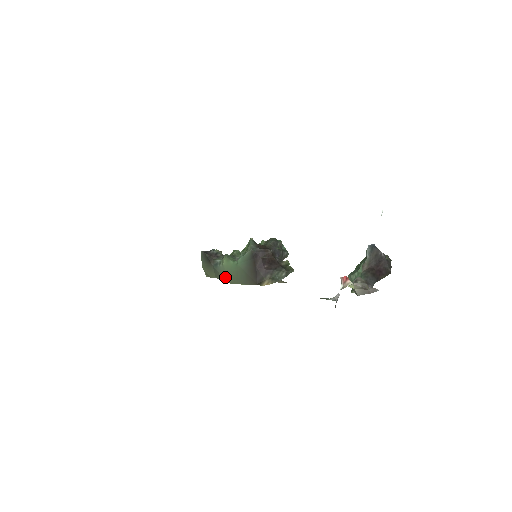
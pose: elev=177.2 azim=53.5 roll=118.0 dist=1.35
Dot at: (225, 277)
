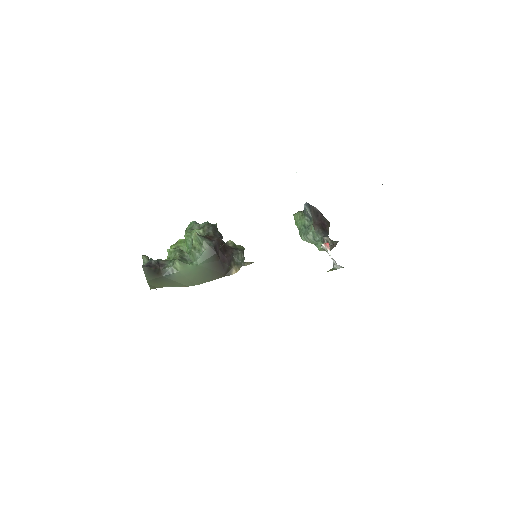
Dot at: (184, 282)
